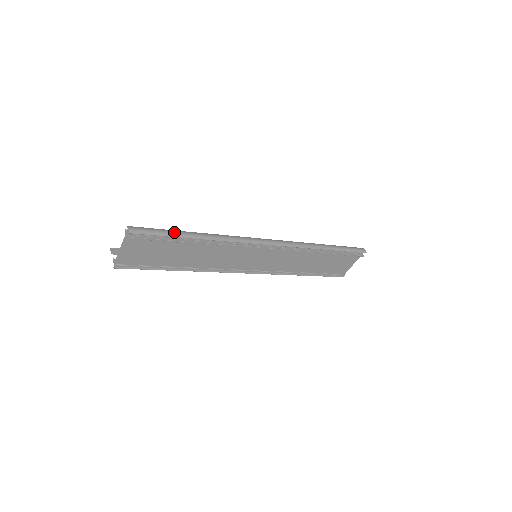
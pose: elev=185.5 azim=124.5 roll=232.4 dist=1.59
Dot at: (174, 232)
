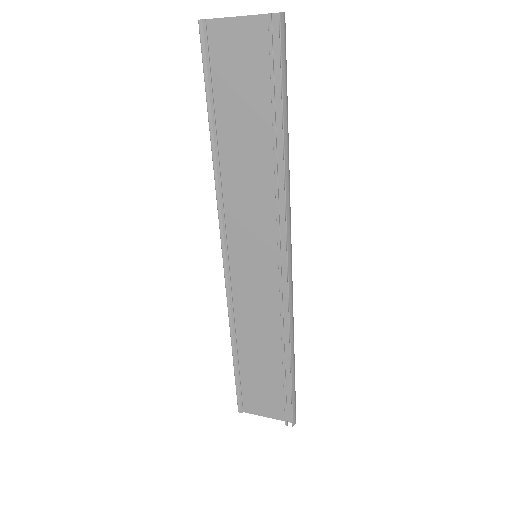
Dot at: (287, 96)
